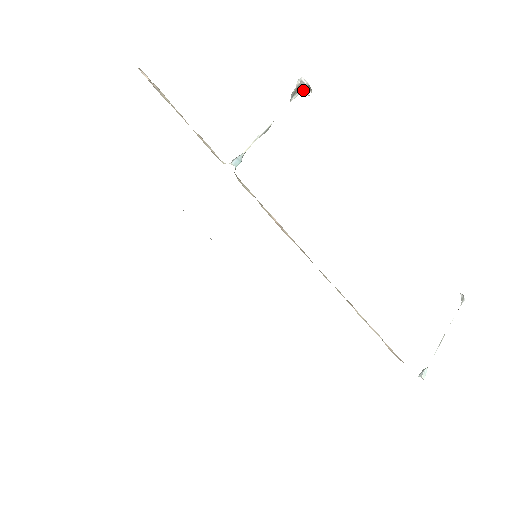
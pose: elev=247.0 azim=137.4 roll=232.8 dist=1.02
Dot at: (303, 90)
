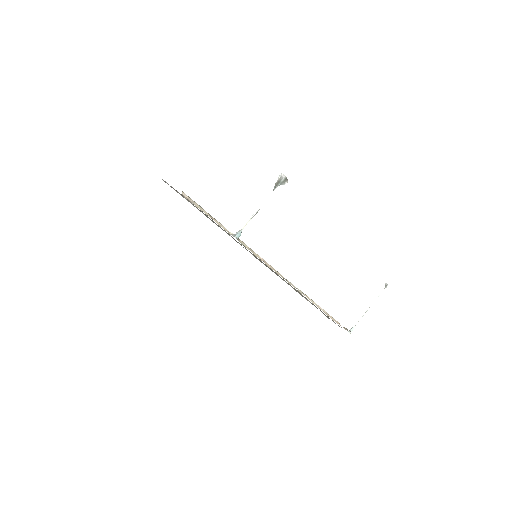
Dot at: (282, 182)
